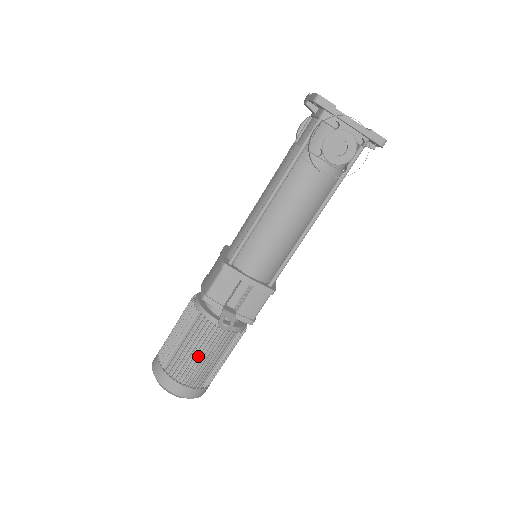
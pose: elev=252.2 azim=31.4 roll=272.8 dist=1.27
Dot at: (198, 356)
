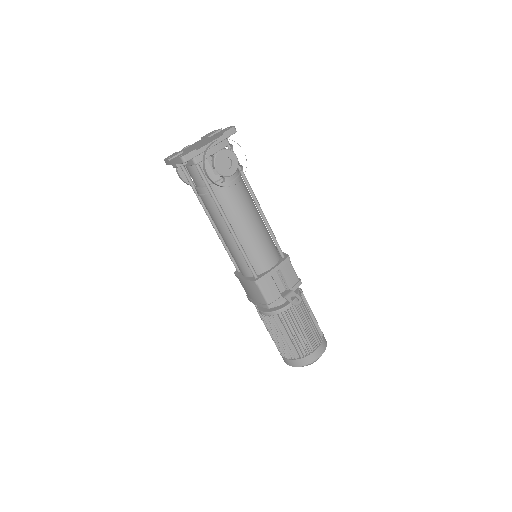
Dot at: (303, 330)
